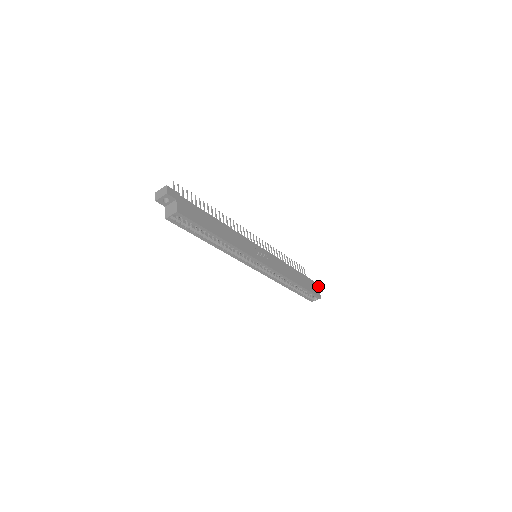
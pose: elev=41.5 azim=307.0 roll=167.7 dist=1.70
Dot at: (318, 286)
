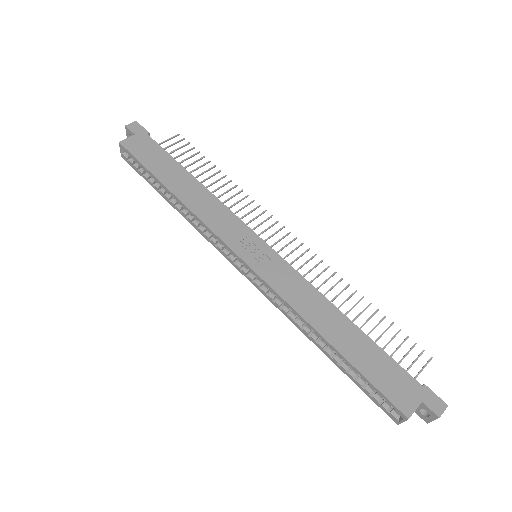
Dot at: (425, 395)
